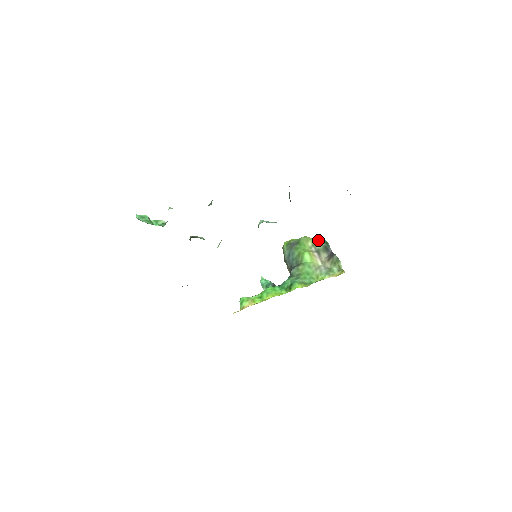
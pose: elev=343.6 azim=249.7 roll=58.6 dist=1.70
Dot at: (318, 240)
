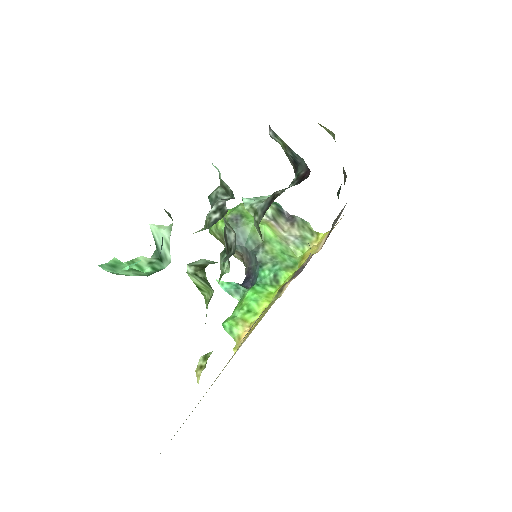
Dot at: occluded
